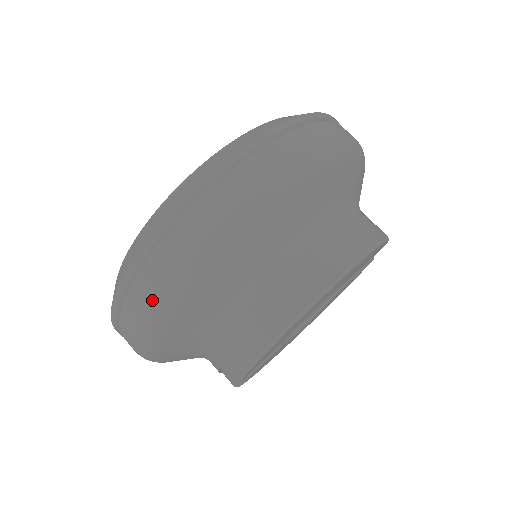
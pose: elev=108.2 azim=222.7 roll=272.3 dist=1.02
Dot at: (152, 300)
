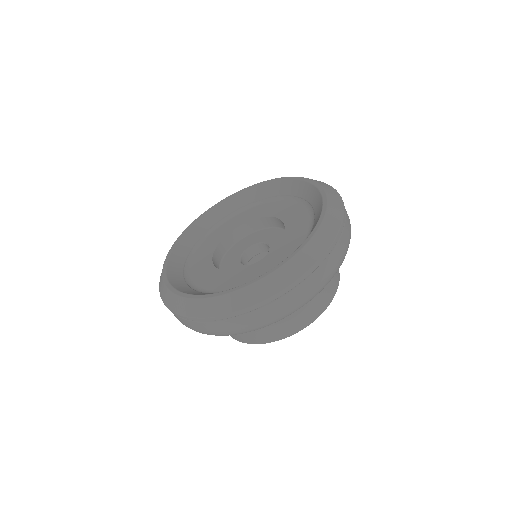
Dot at: (219, 333)
